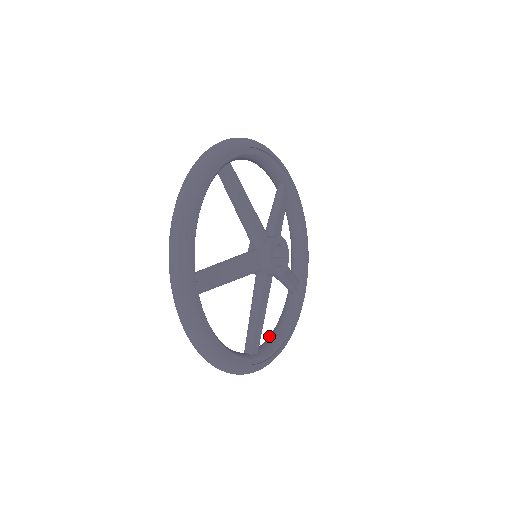
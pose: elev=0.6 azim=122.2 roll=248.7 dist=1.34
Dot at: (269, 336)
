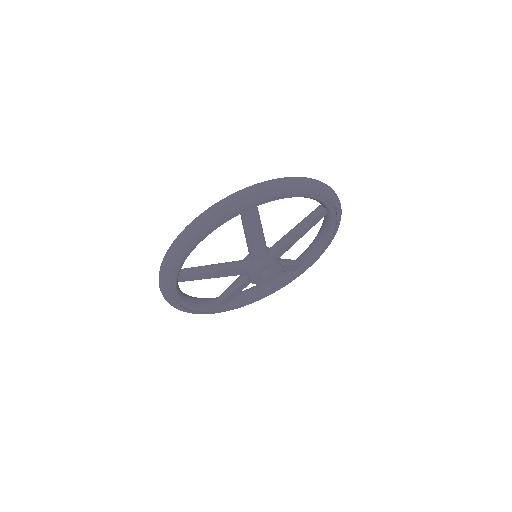
Dot at: (315, 238)
